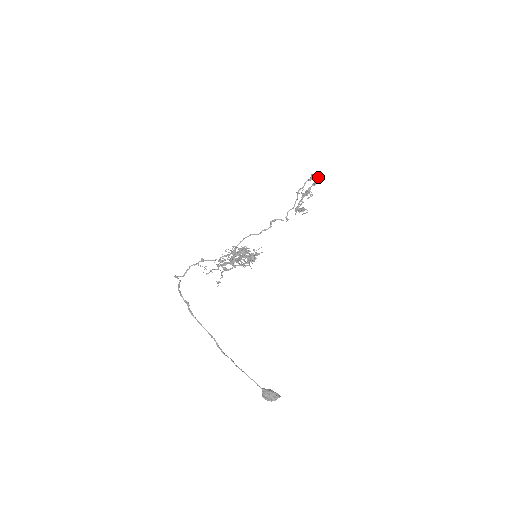
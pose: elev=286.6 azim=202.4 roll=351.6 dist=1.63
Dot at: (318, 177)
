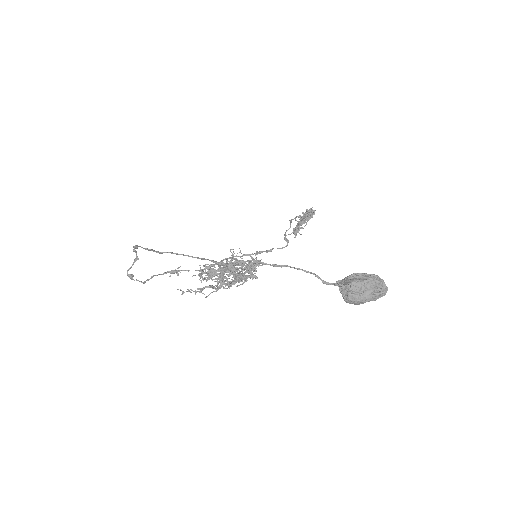
Dot at: occluded
